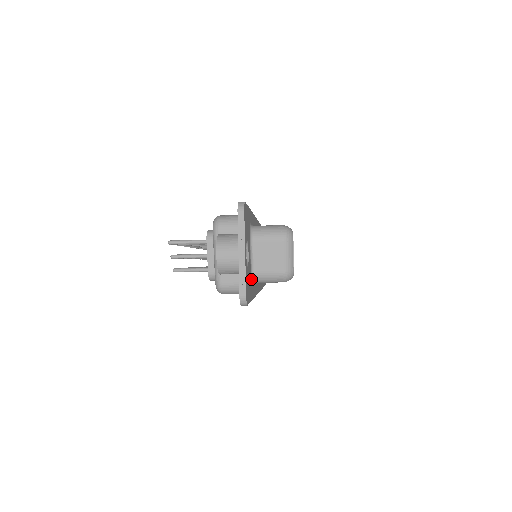
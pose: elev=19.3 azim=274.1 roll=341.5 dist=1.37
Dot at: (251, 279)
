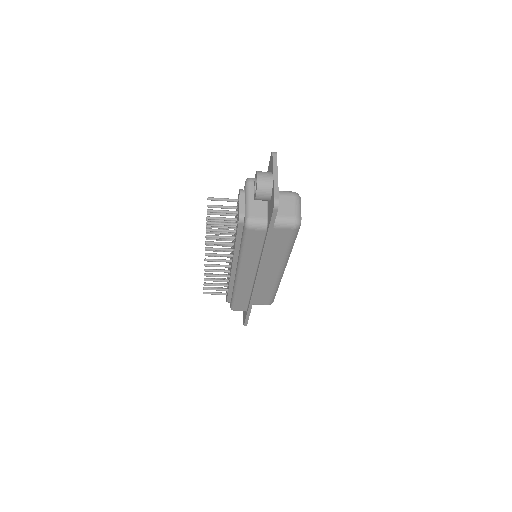
Dot at: occluded
